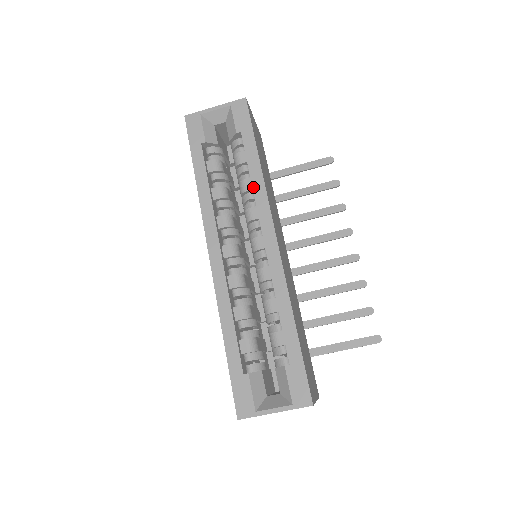
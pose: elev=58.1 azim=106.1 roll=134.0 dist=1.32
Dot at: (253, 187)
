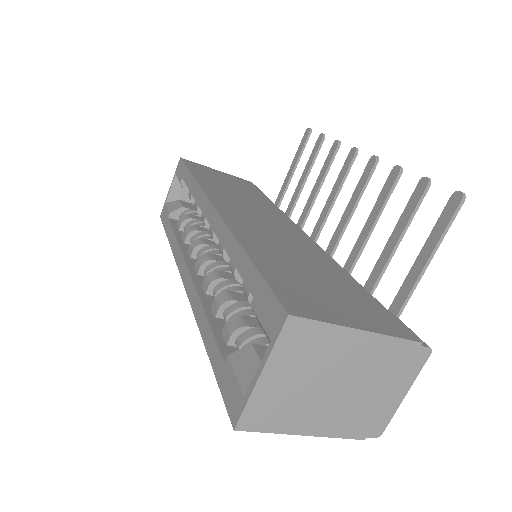
Dot at: (194, 197)
